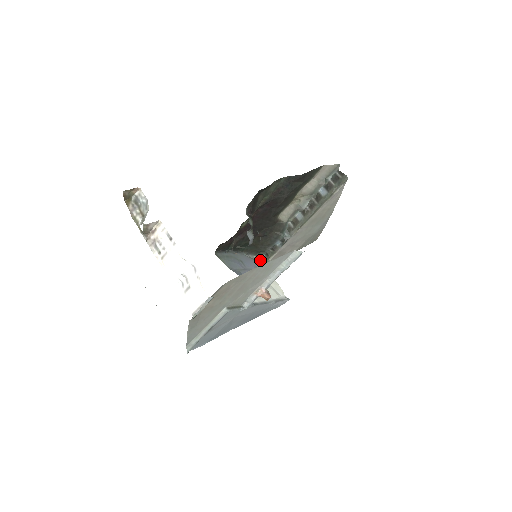
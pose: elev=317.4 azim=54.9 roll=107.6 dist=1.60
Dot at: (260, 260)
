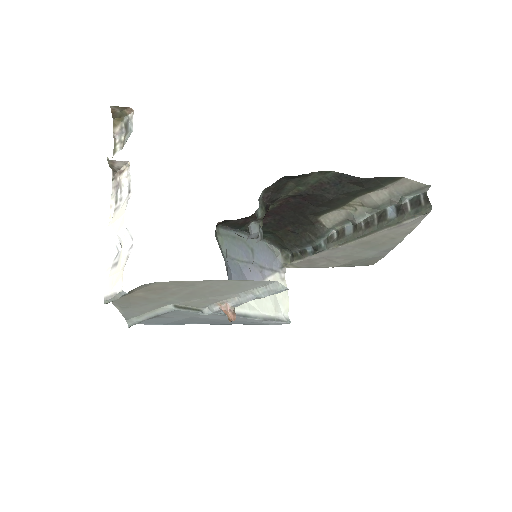
Dot at: (282, 258)
